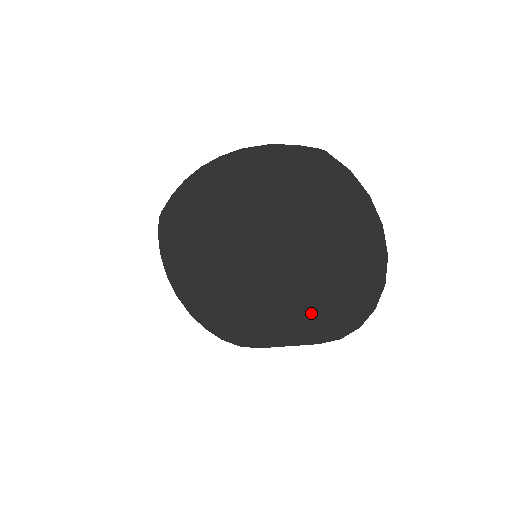
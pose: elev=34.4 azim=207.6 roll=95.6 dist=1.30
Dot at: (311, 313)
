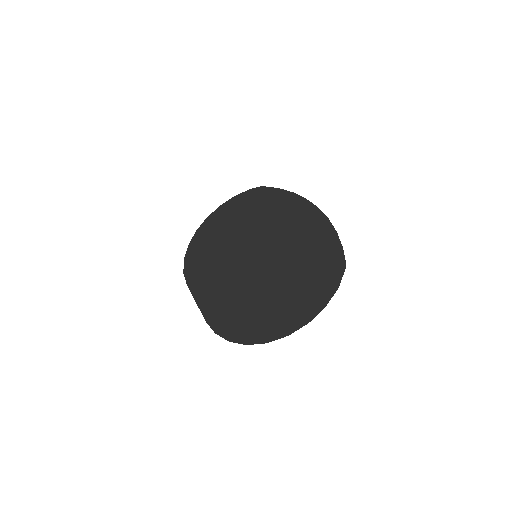
Dot at: (228, 307)
